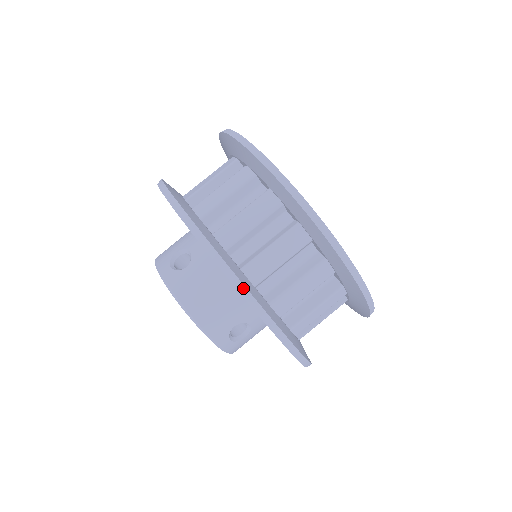
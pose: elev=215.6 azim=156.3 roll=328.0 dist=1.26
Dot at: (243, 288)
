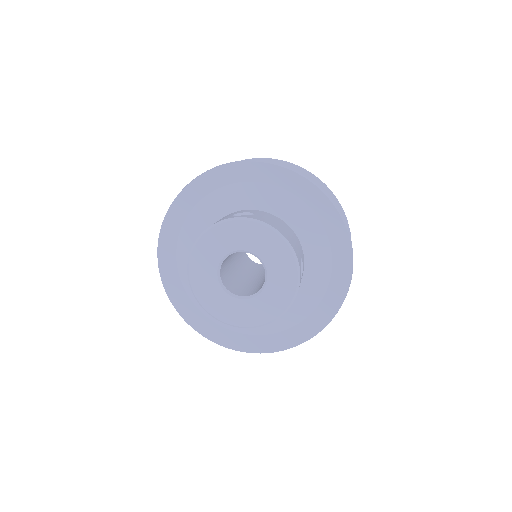
Dot at: (325, 193)
